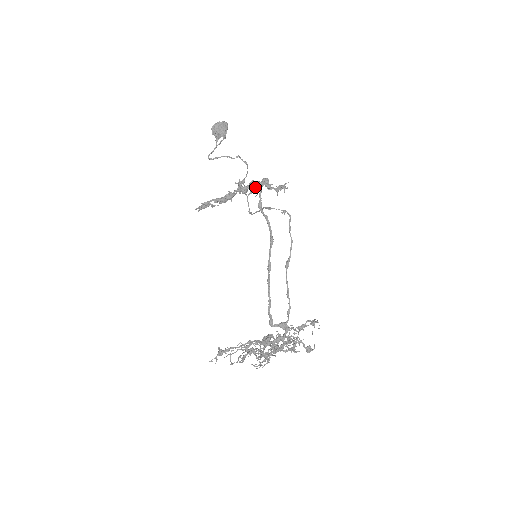
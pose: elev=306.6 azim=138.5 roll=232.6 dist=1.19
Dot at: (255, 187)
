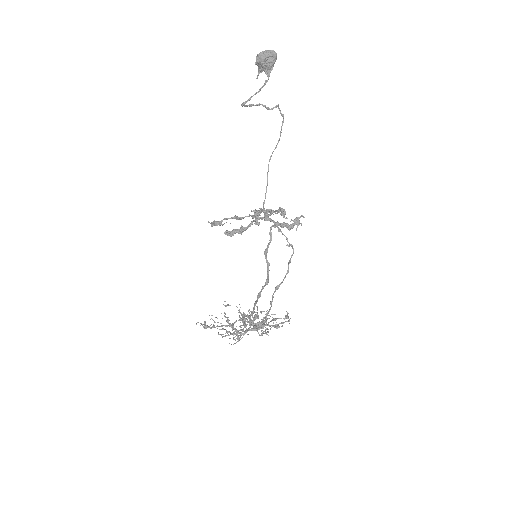
Dot at: (270, 214)
